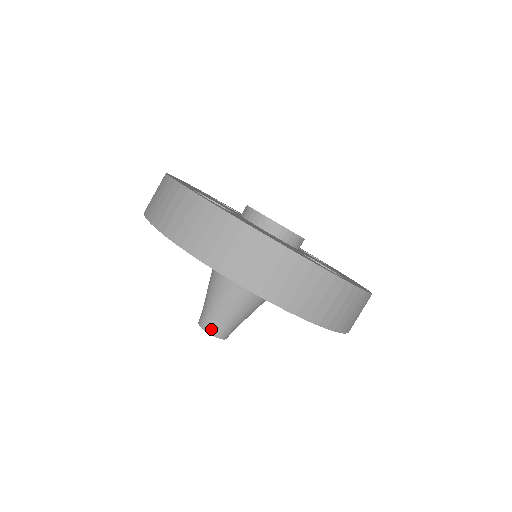
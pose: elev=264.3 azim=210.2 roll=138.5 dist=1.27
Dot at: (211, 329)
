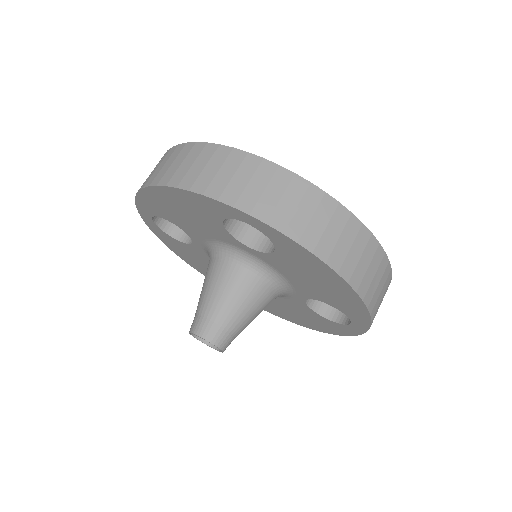
Dot at: (220, 341)
